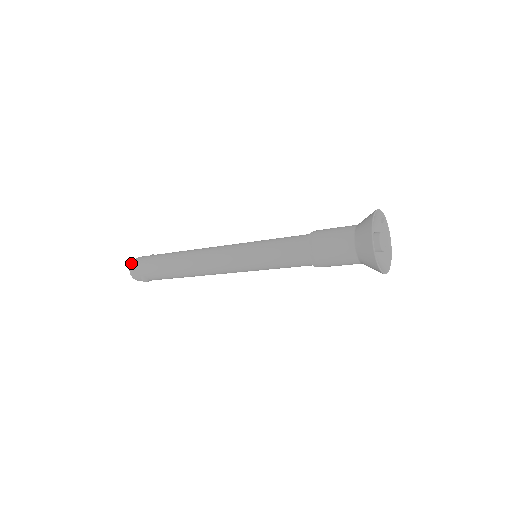
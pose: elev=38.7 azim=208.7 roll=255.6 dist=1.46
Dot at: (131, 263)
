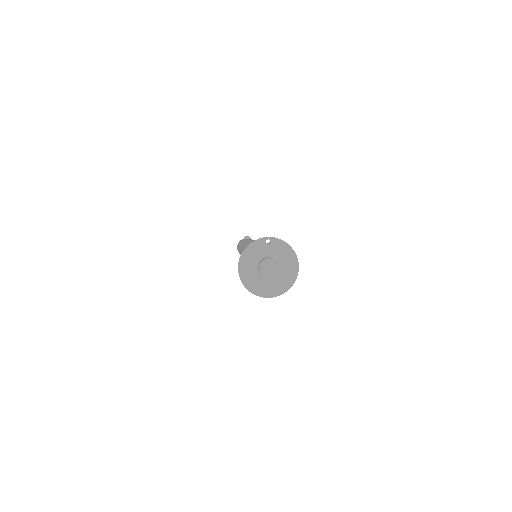
Dot at: occluded
